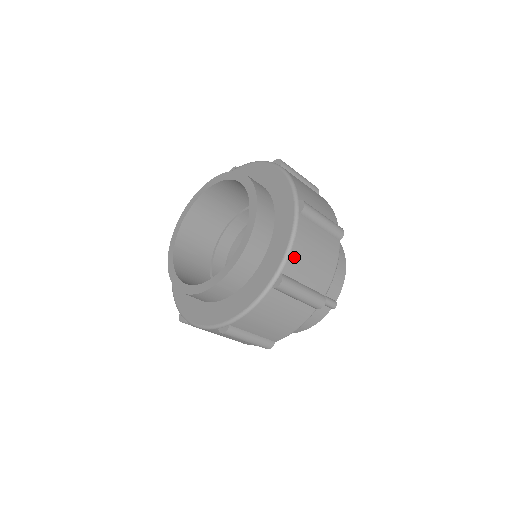
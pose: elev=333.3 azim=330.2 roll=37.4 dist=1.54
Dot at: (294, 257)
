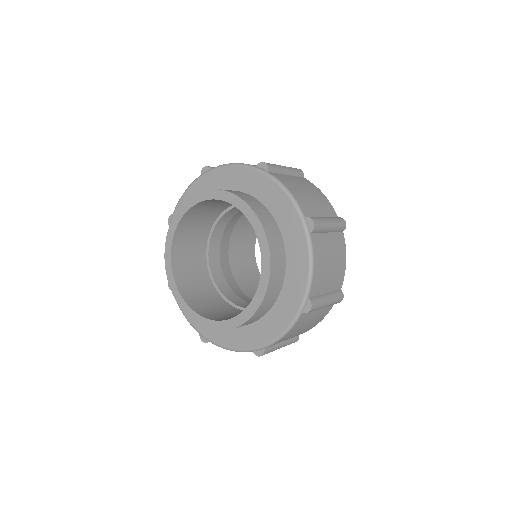
Dot at: (316, 278)
